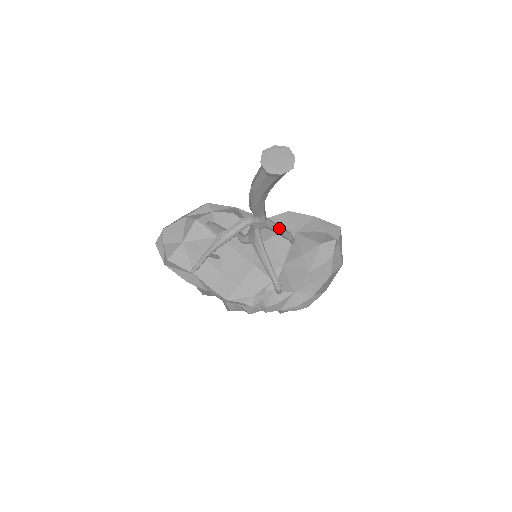
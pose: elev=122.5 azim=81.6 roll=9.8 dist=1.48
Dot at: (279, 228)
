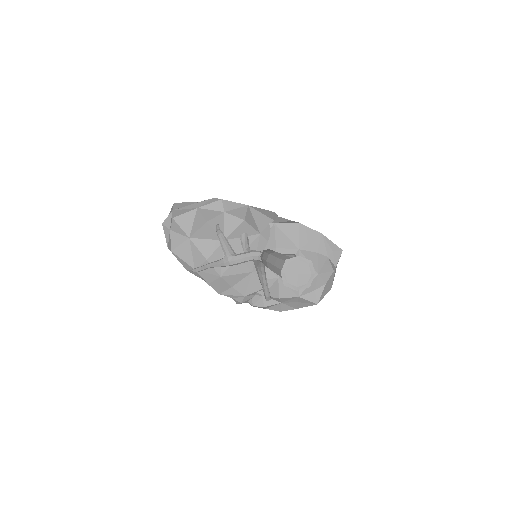
Dot at: occluded
